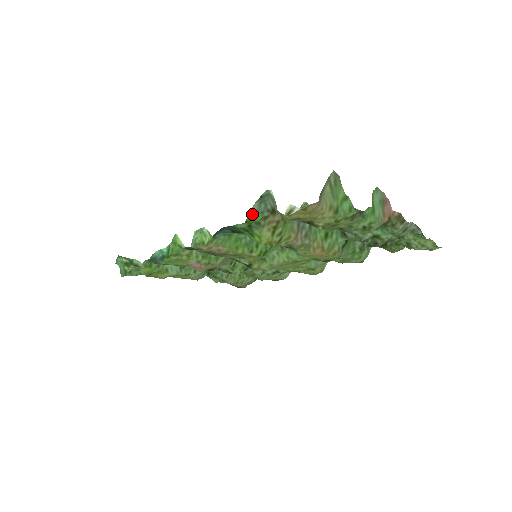
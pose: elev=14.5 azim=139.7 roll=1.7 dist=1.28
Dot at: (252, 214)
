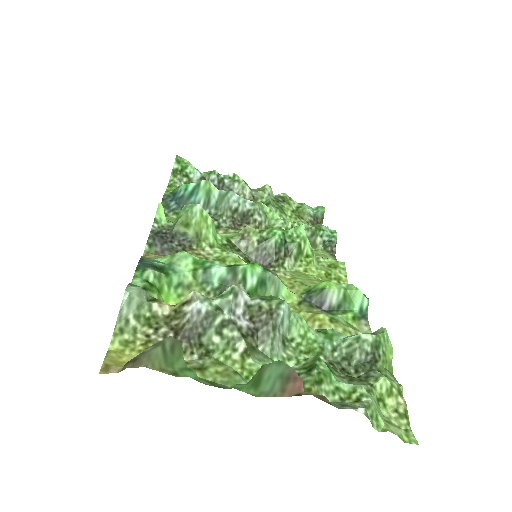
Dot at: occluded
